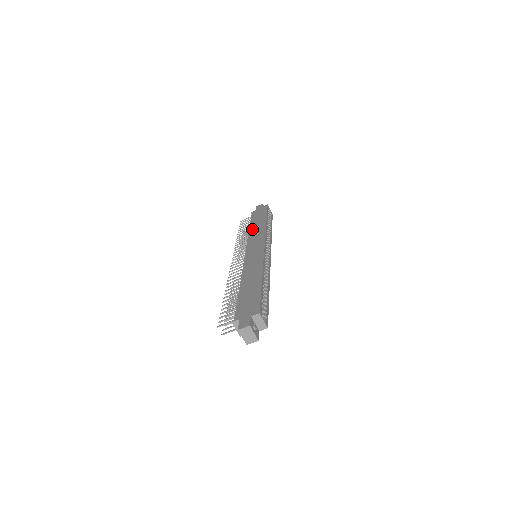
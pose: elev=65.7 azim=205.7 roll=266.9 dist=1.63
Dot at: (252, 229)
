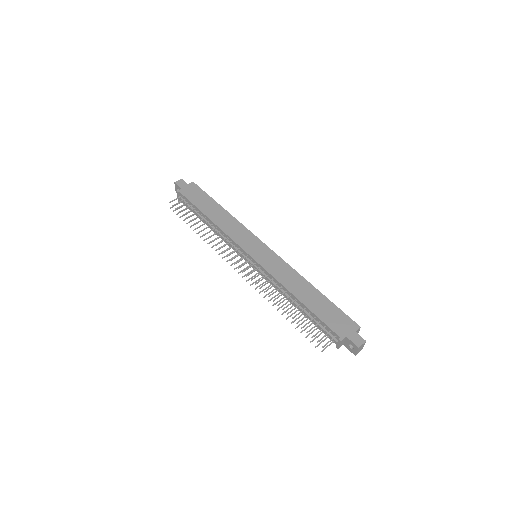
Dot at: (216, 220)
